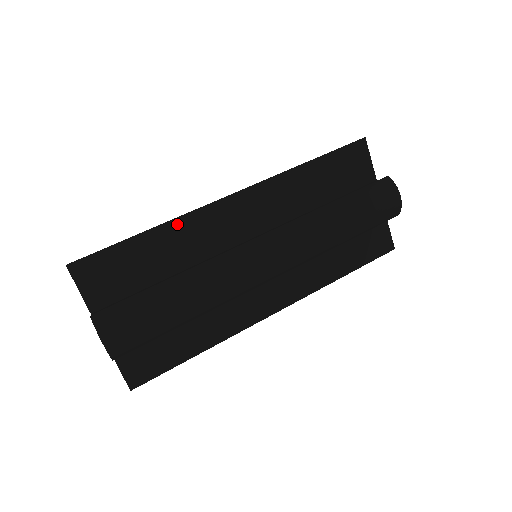
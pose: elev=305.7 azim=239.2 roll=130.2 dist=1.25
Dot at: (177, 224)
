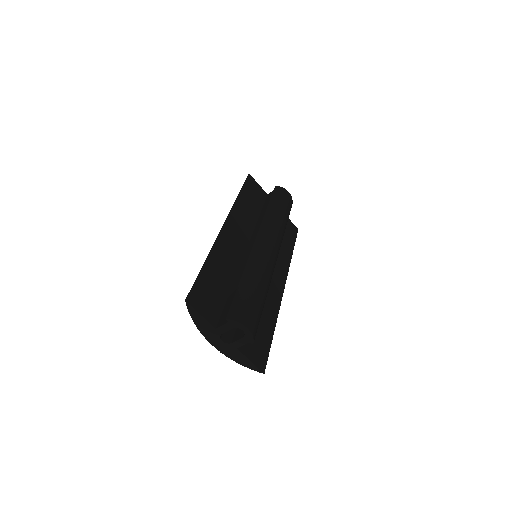
Dot at: (214, 251)
